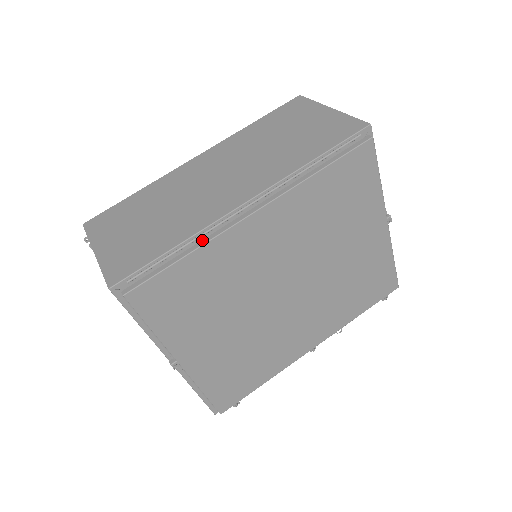
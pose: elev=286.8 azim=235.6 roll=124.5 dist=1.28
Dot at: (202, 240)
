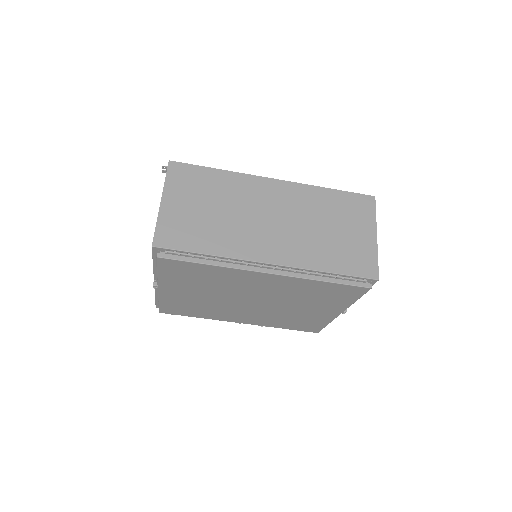
Dot at: (225, 262)
